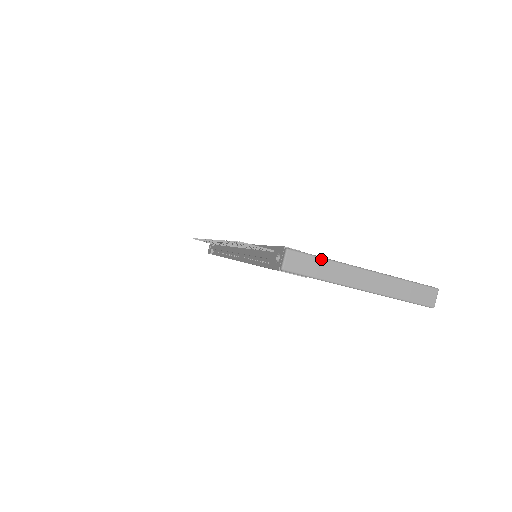
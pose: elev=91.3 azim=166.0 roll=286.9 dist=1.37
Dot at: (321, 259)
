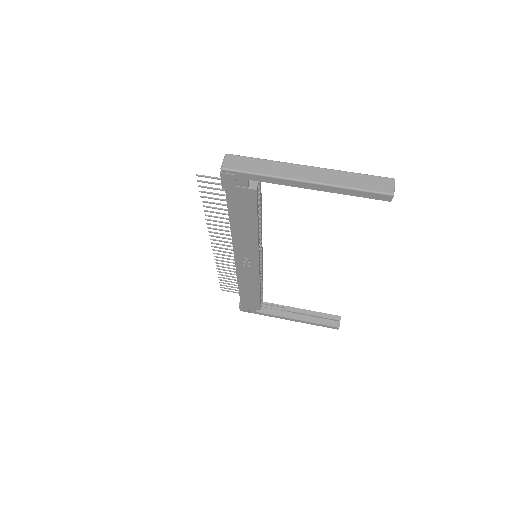
Dot at: (259, 159)
